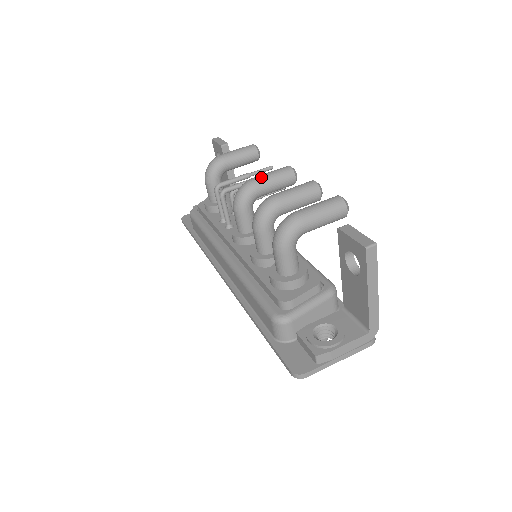
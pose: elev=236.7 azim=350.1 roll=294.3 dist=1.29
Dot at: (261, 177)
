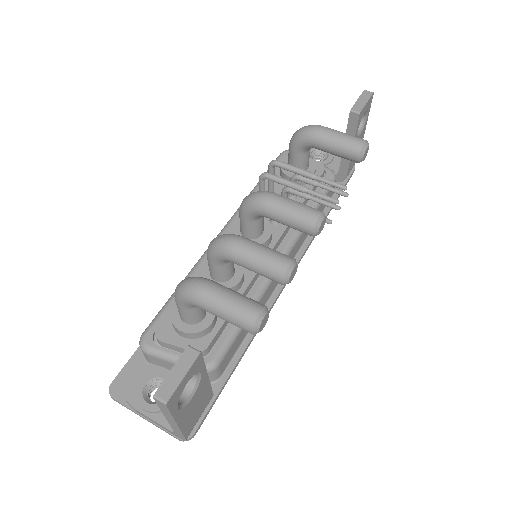
Dot at: (277, 201)
